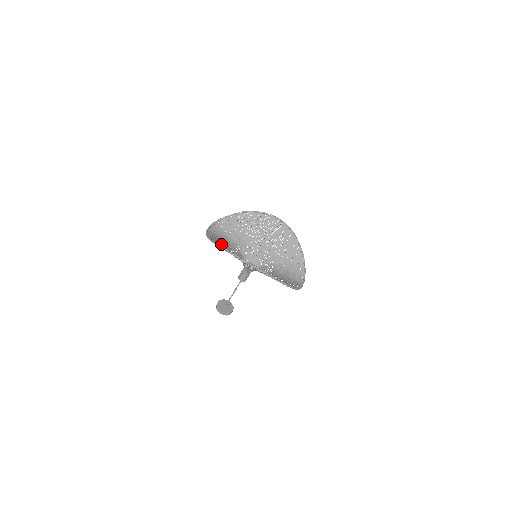
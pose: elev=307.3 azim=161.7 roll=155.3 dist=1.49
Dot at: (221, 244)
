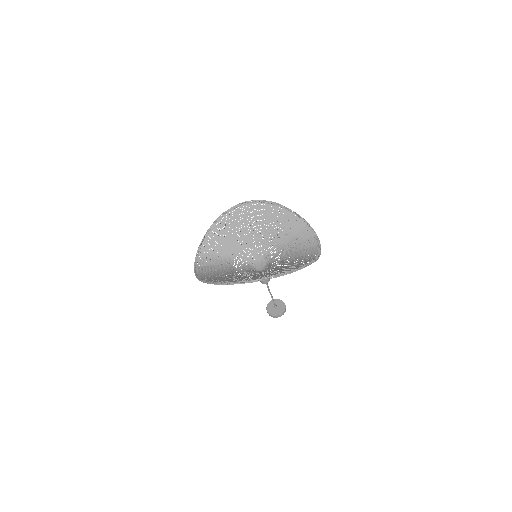
Dot at: (215, 273)
